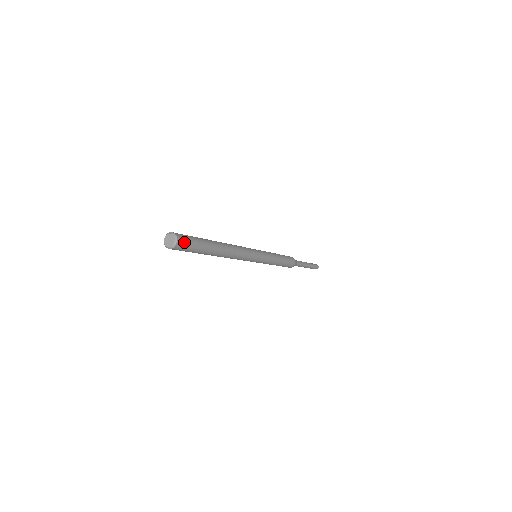
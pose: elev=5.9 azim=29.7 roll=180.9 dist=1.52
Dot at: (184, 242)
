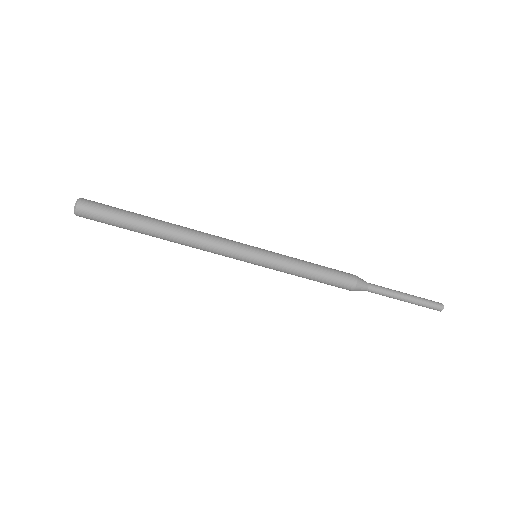
Dot at: (89, 209)
